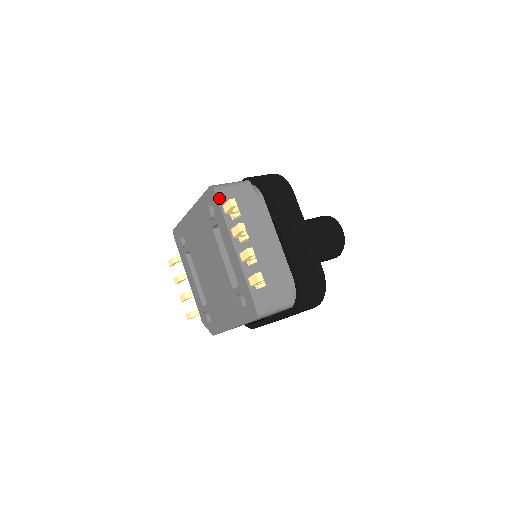
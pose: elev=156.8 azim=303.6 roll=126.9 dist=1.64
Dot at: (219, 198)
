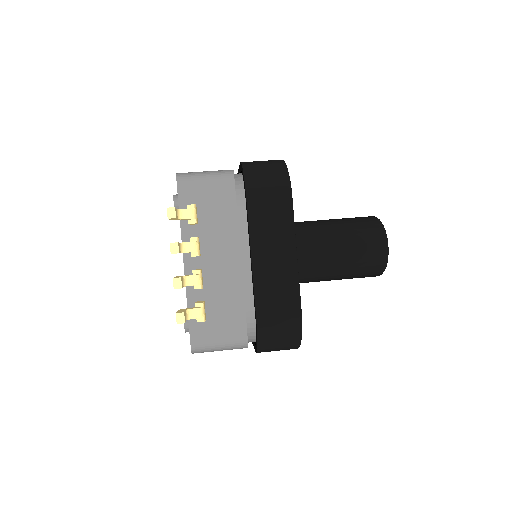
Dot at: (180, 193)
